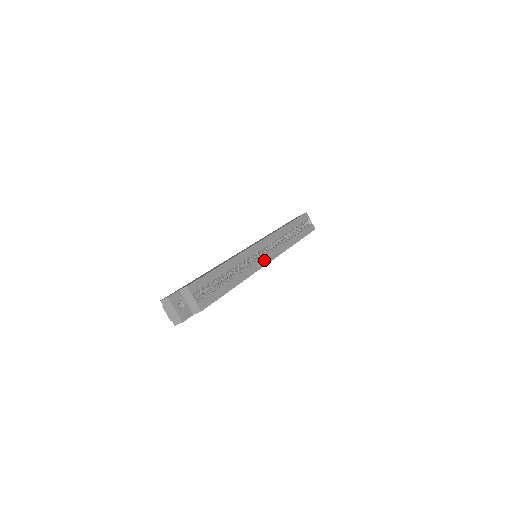
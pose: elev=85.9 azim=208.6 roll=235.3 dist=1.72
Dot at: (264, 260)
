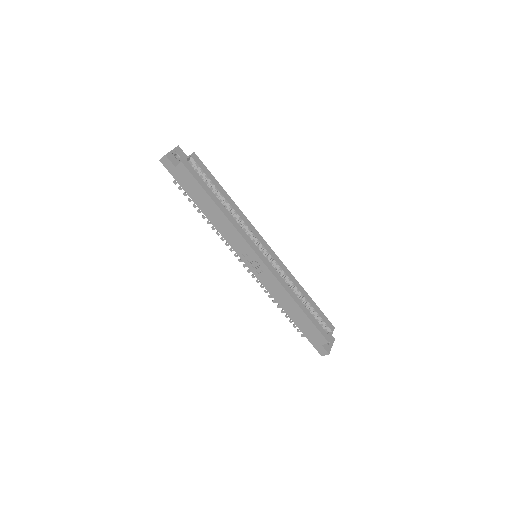
Dot at: (257, 249)
